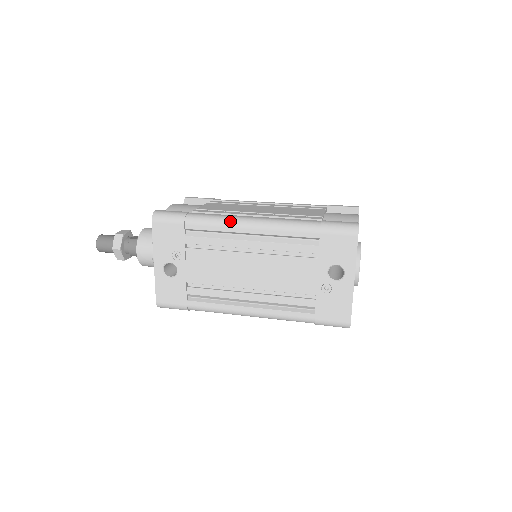
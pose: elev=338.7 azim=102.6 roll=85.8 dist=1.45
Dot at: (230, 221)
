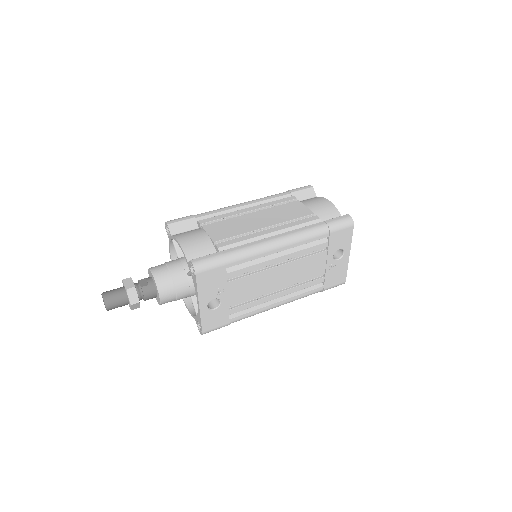
Dot at: (263, 248)
